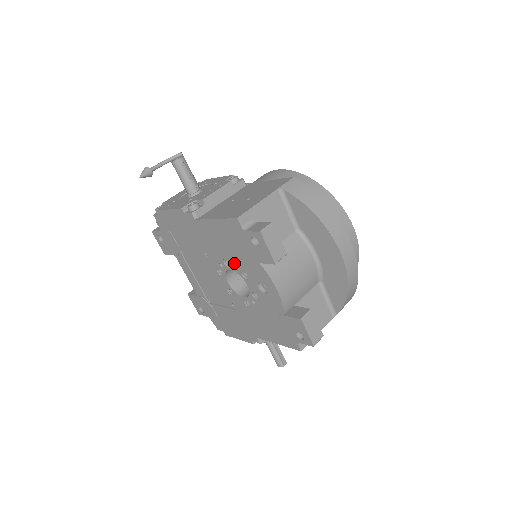
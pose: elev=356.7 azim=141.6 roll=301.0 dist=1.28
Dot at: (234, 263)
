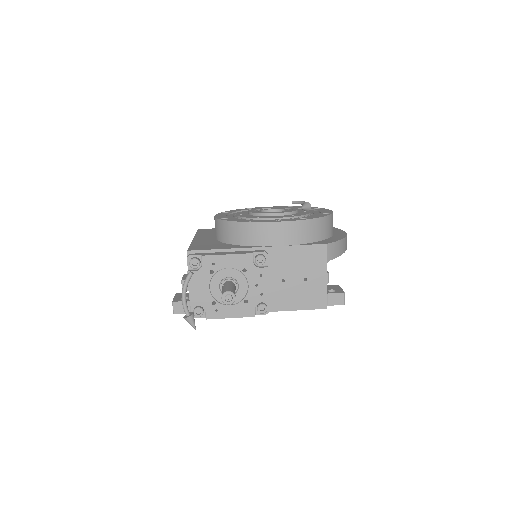
Dot at: occluded
